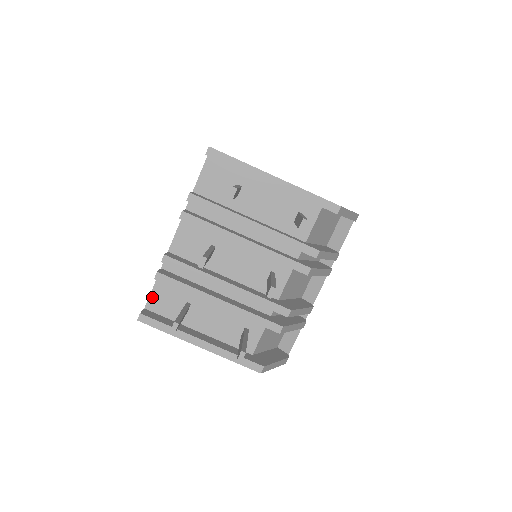
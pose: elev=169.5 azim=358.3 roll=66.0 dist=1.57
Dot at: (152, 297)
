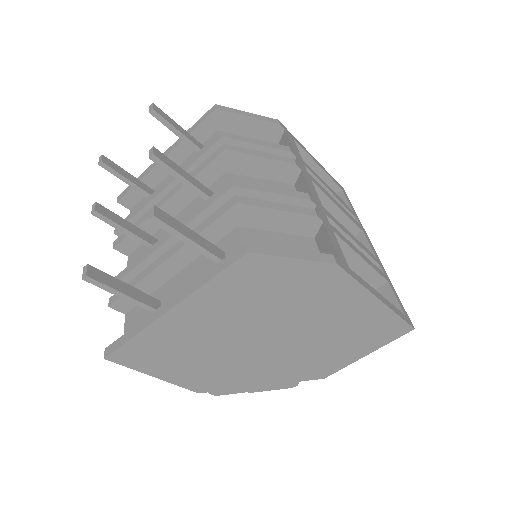
Dot at: occluded
